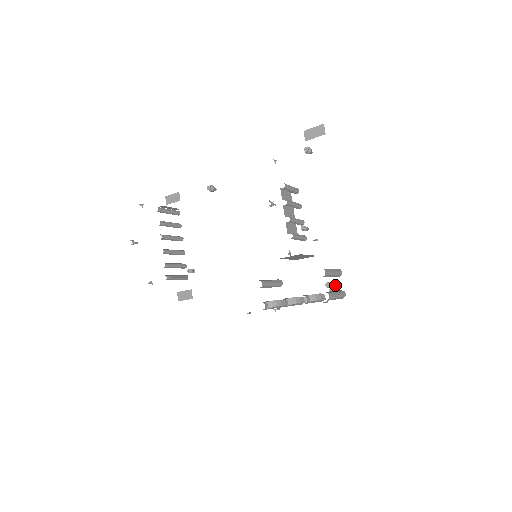
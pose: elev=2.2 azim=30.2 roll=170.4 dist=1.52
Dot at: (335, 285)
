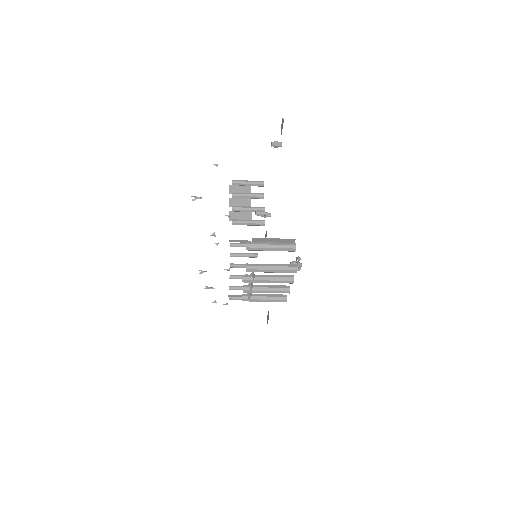
Dot at: (297, 262)
